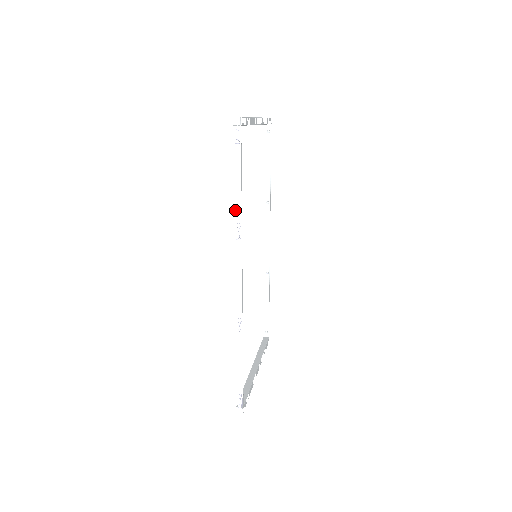
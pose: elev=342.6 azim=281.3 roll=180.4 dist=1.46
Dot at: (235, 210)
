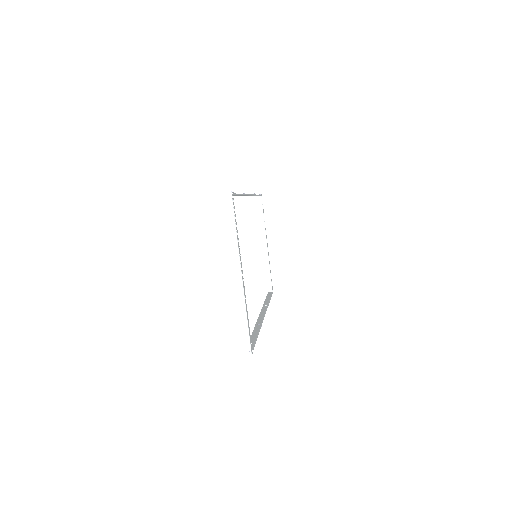
Dot at: occluded
